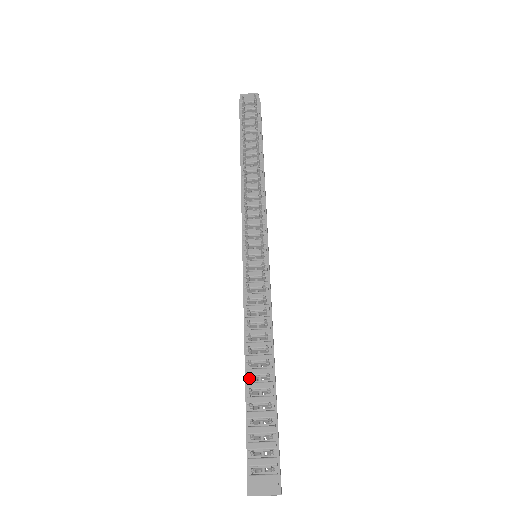
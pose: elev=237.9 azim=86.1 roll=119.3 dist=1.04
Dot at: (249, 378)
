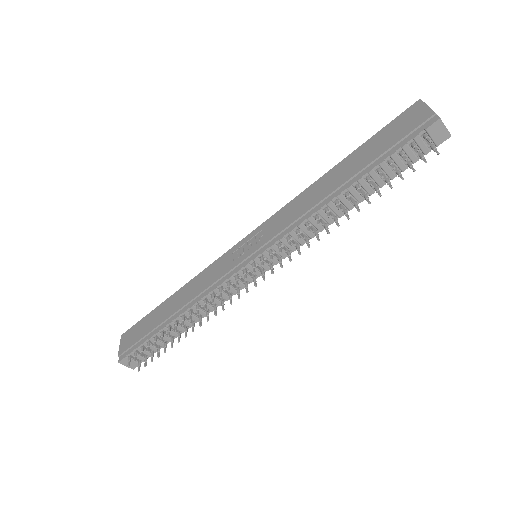
Dot at: (168, 332)
